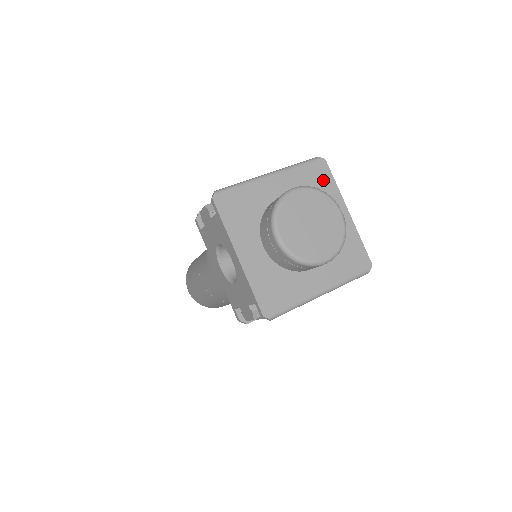
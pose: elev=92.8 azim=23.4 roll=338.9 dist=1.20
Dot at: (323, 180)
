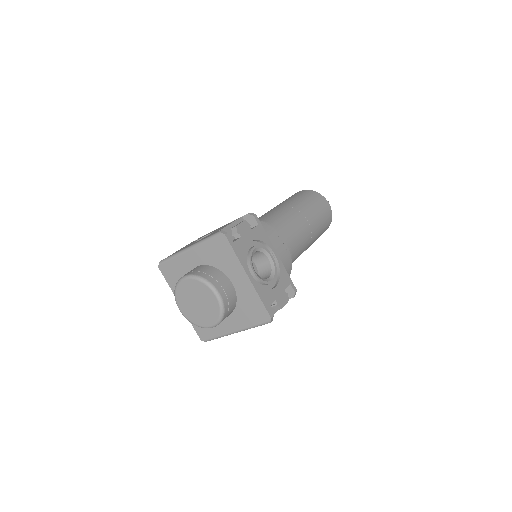
Dot at: (225, 252)
